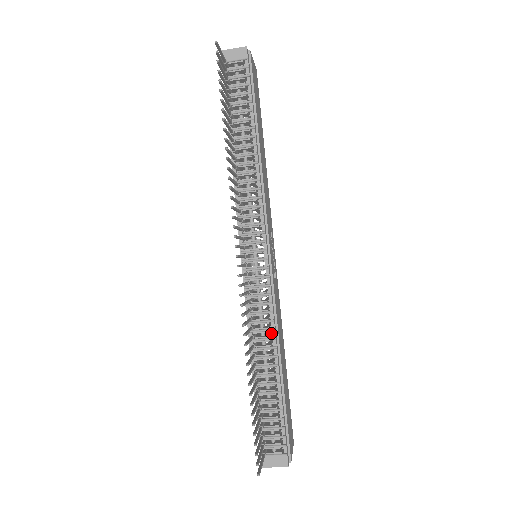
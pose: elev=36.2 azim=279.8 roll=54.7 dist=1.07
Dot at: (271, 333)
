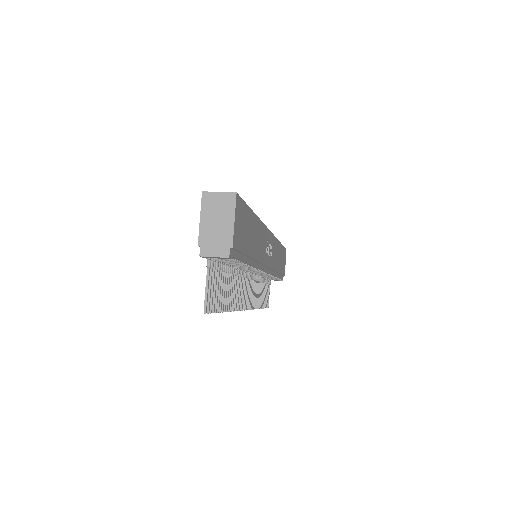
Dot at: occluded
